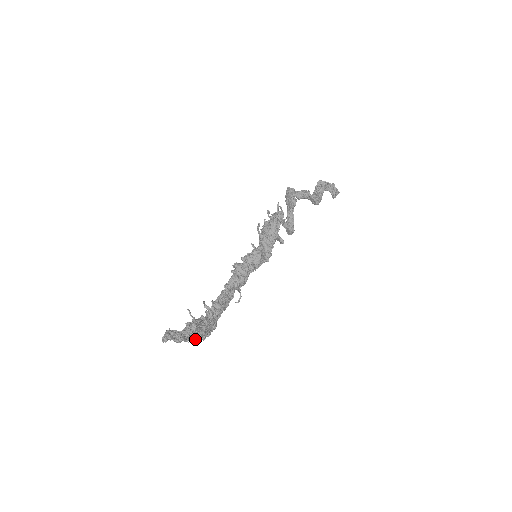
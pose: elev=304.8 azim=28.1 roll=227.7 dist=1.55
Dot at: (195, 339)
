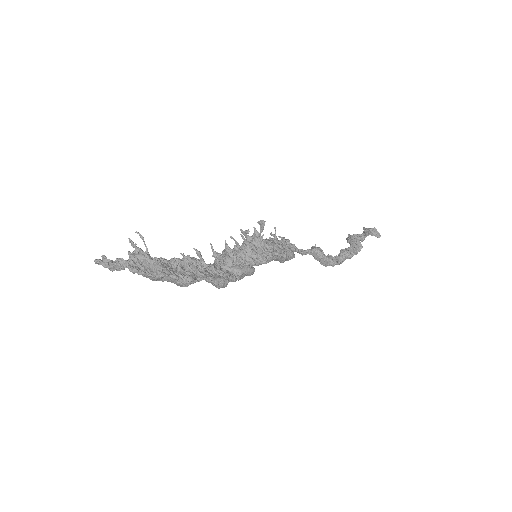
Dot at: (150, 275)
